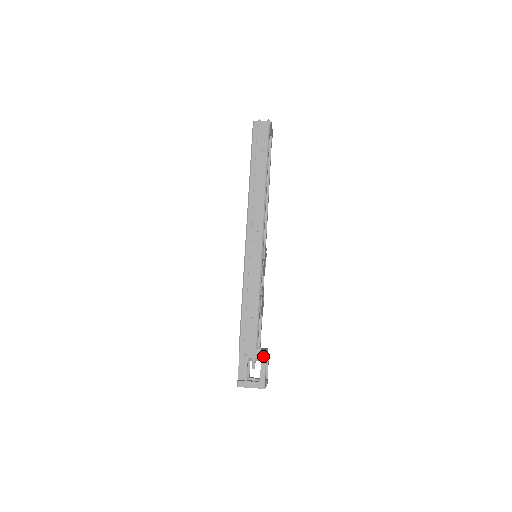
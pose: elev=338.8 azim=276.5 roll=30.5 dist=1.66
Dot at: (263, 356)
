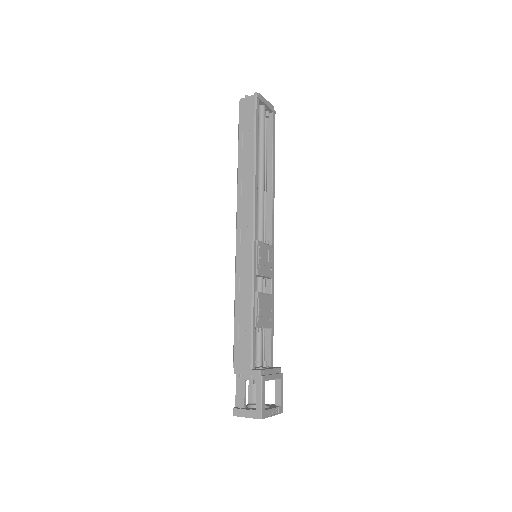
Dot at: (258, 378)
